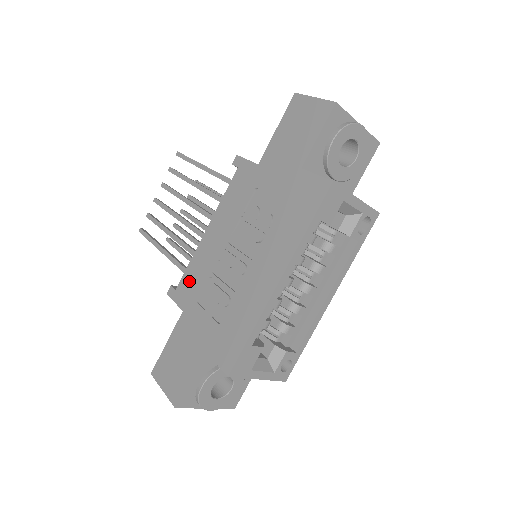
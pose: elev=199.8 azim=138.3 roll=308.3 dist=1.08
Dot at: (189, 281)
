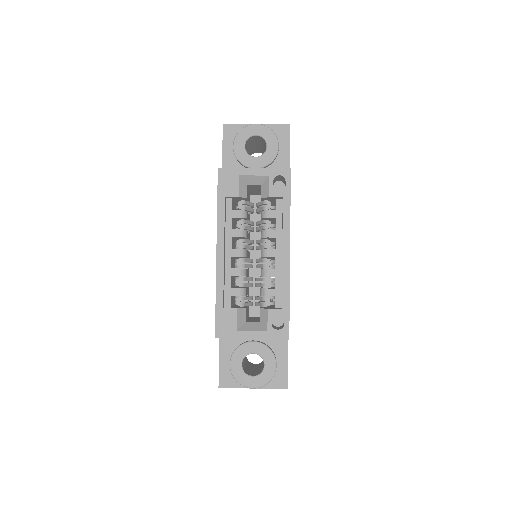
Dot at: occluded
